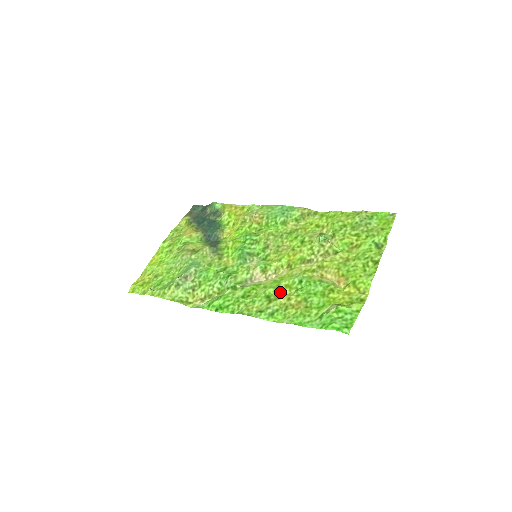
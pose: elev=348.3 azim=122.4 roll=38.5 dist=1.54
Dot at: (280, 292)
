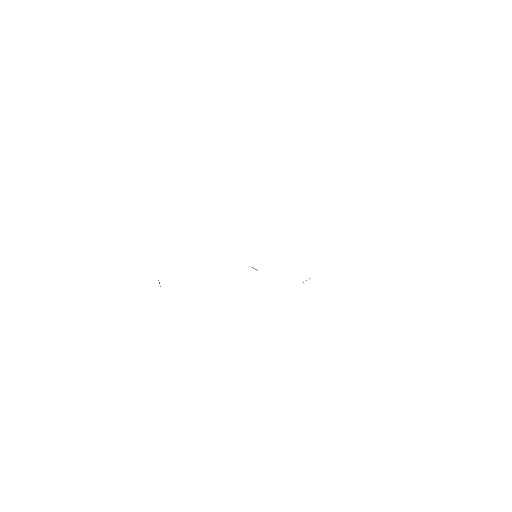
Dot at: occluded
